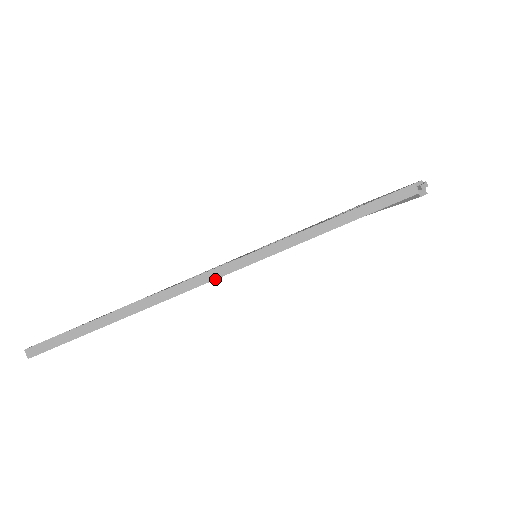
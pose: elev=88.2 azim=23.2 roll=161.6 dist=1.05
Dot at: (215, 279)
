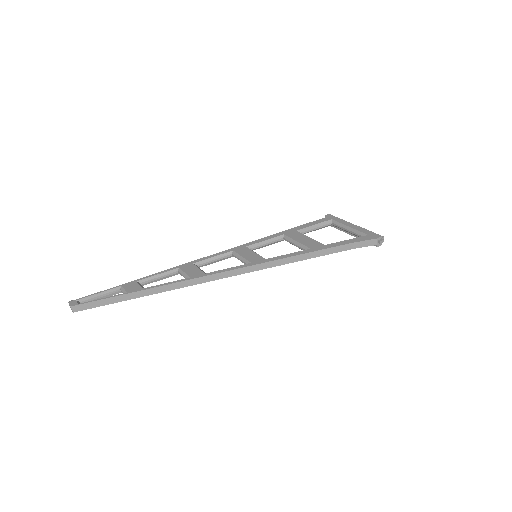
Dot at: occluded
